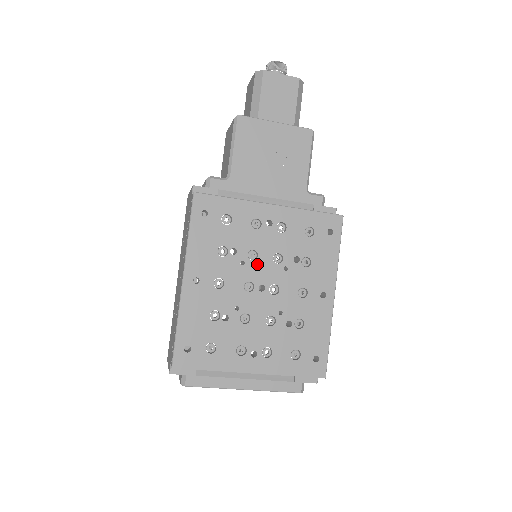
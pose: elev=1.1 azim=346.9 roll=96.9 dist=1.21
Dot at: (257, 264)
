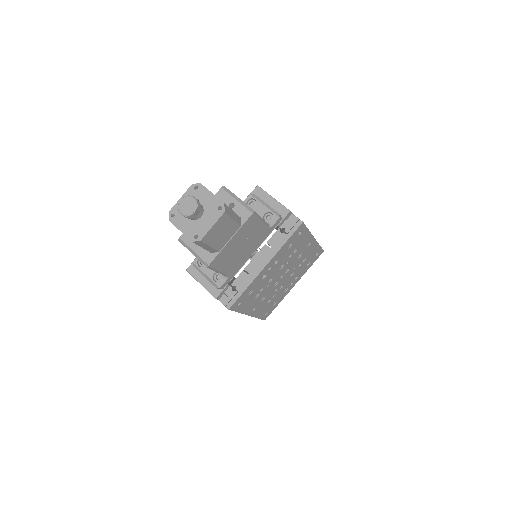
Dot at: (274, 278)
